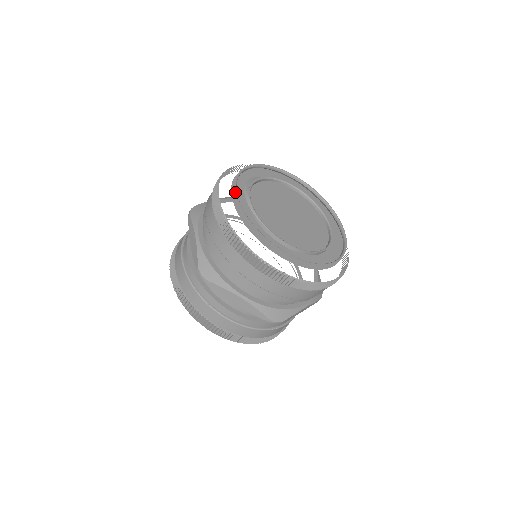
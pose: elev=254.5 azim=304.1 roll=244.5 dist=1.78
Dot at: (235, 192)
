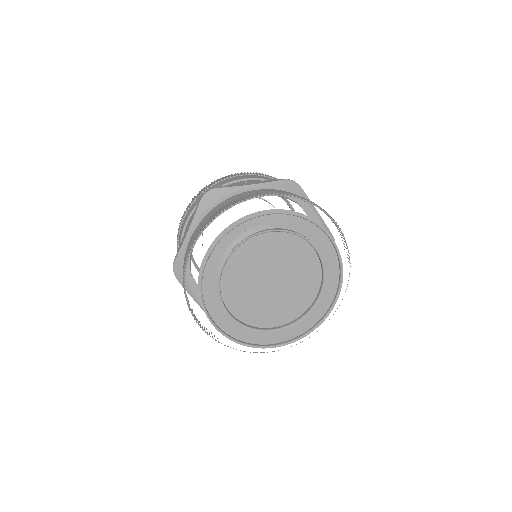
Dot at: (215, 247)
